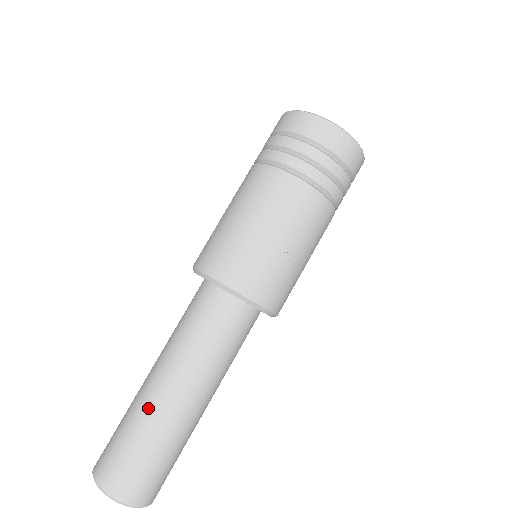
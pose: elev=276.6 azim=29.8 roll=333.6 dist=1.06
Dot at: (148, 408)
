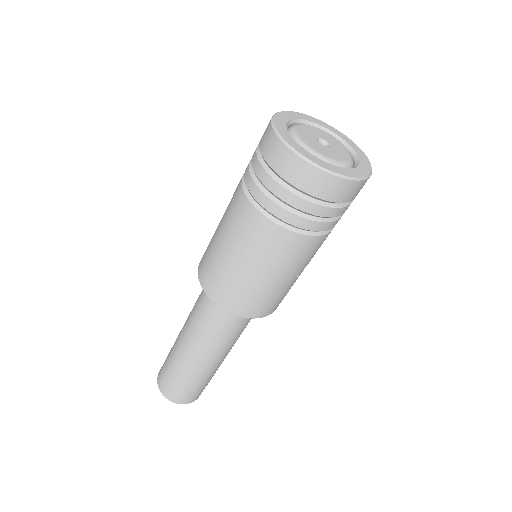
Dot at: (195, 371)
